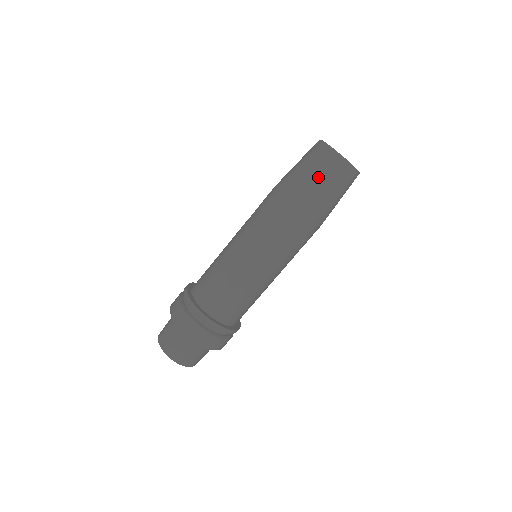
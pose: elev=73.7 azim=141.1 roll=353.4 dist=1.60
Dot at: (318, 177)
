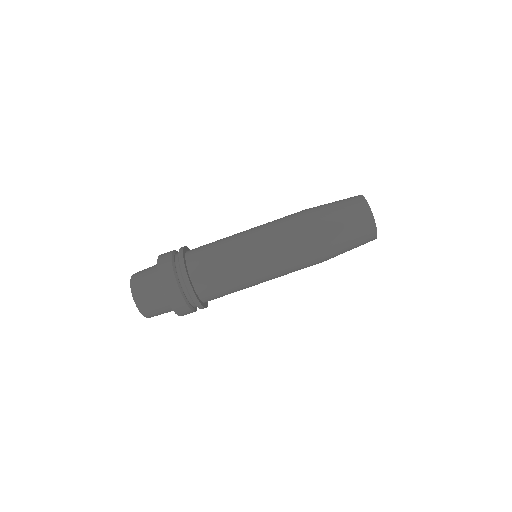
Dot at: (350, 233)
